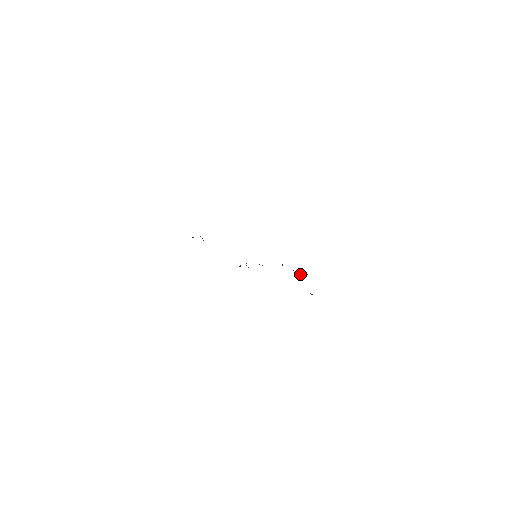
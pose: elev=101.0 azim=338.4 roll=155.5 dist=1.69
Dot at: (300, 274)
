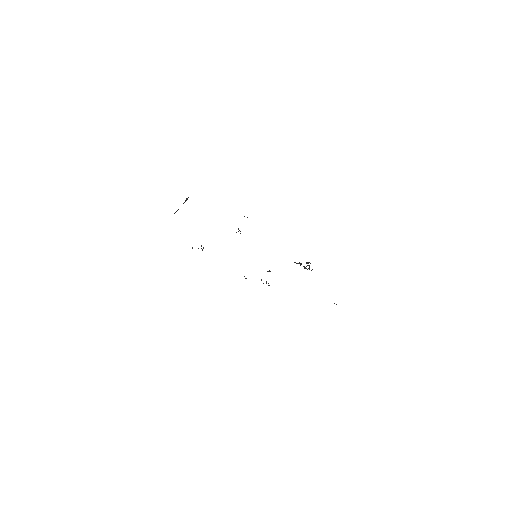
Dot at: (304, 267)
